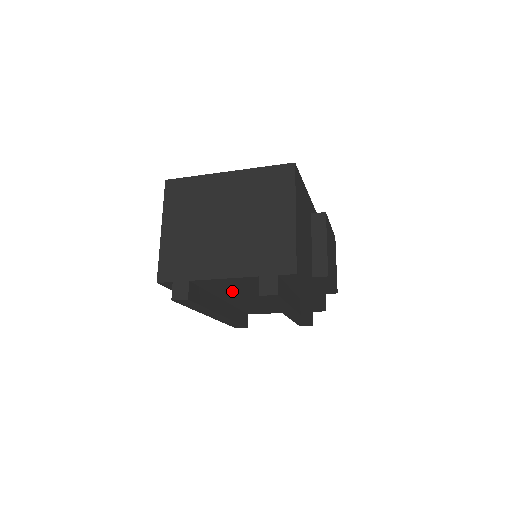
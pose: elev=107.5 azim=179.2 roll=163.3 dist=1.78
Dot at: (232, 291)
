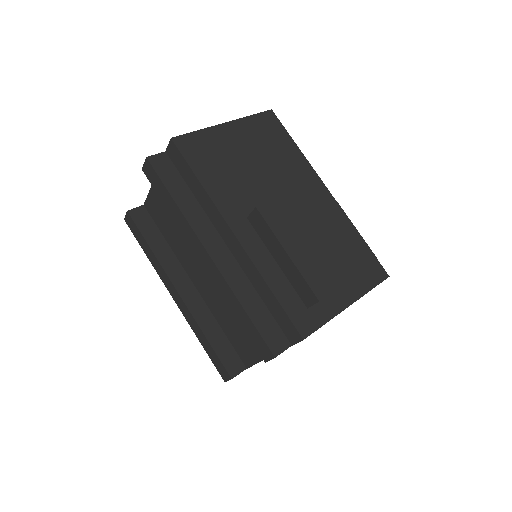
Dot at: (179, 237)
